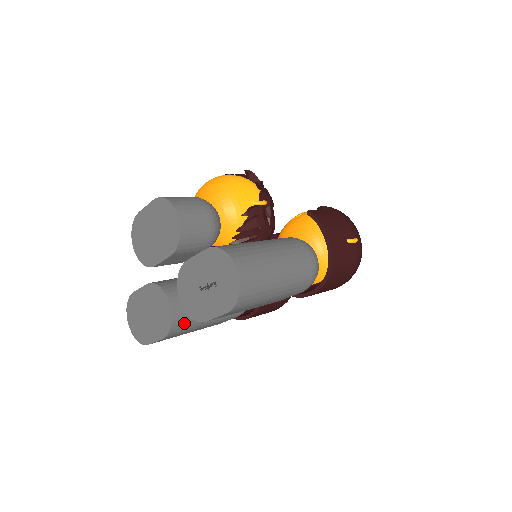
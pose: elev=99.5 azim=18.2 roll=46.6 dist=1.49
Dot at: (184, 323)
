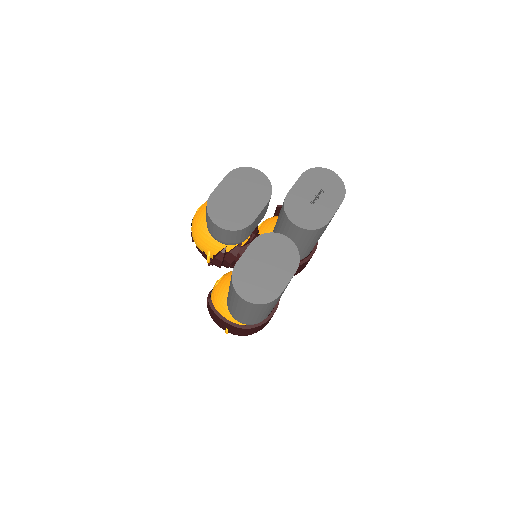
Dot at: occluded
